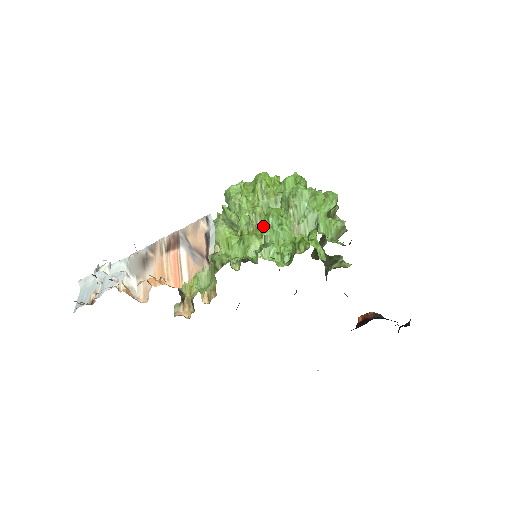
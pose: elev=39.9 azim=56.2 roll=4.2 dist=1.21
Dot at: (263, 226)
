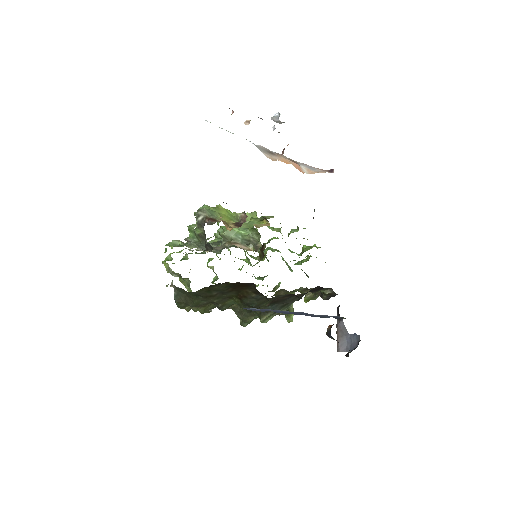
Dot at: (274, 238)
